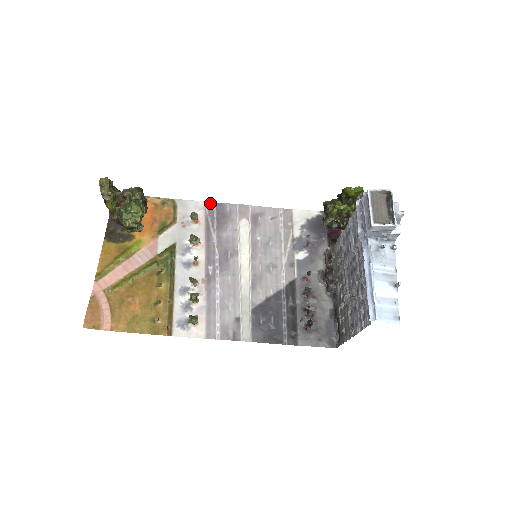
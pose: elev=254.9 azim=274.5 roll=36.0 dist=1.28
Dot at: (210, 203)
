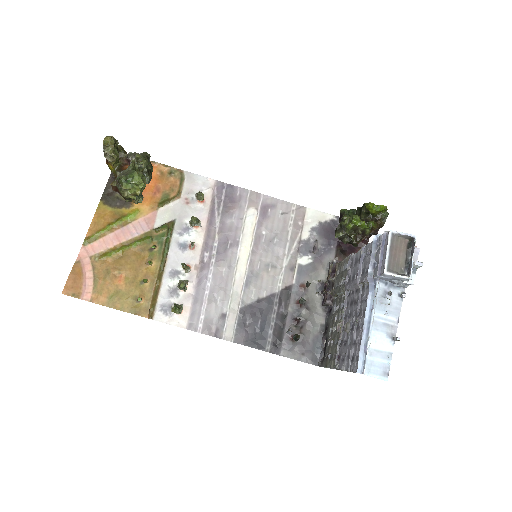
Dot at: (220, 183)
